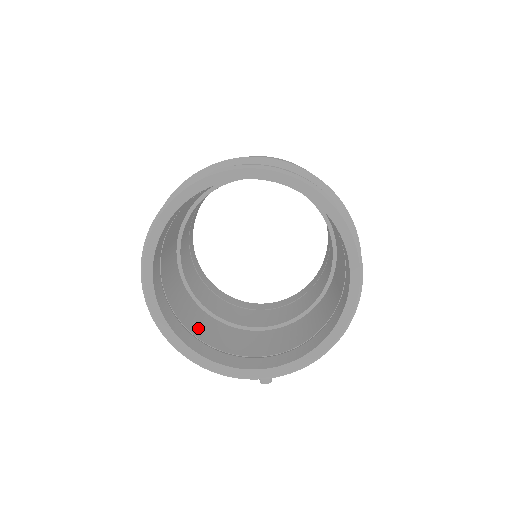
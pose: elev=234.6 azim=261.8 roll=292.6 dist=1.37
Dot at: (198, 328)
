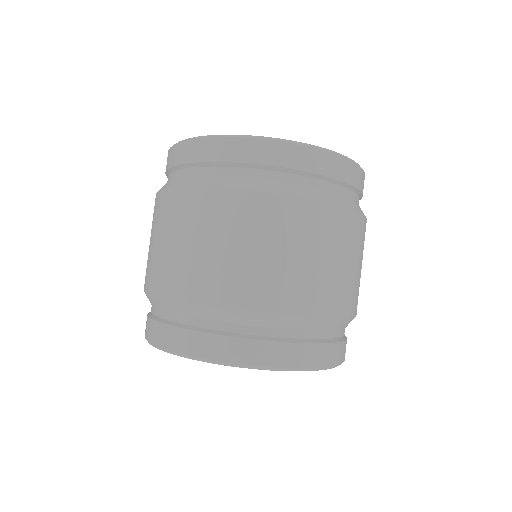
Dot at: occluded
